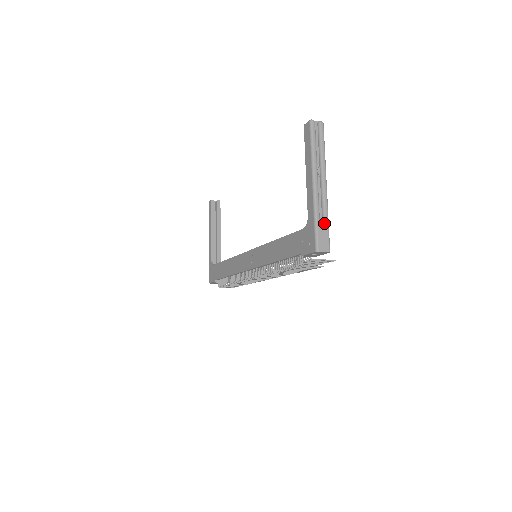
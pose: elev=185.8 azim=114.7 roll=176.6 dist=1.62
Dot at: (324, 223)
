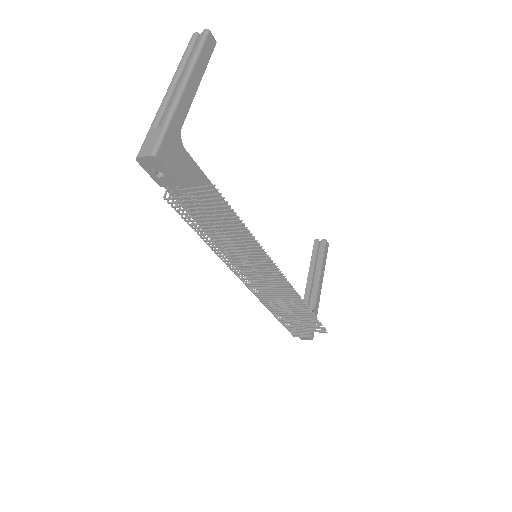
Dot at: (161, 125)
